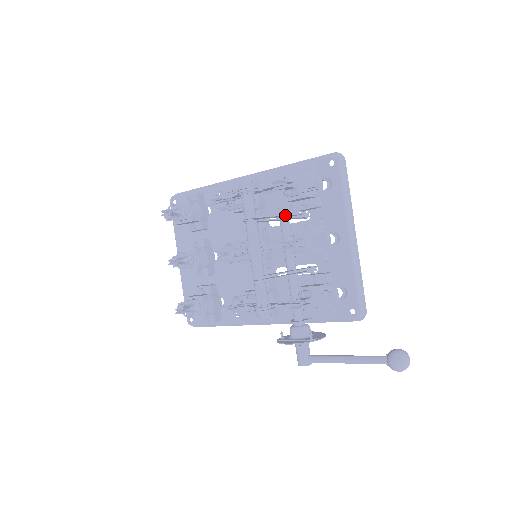
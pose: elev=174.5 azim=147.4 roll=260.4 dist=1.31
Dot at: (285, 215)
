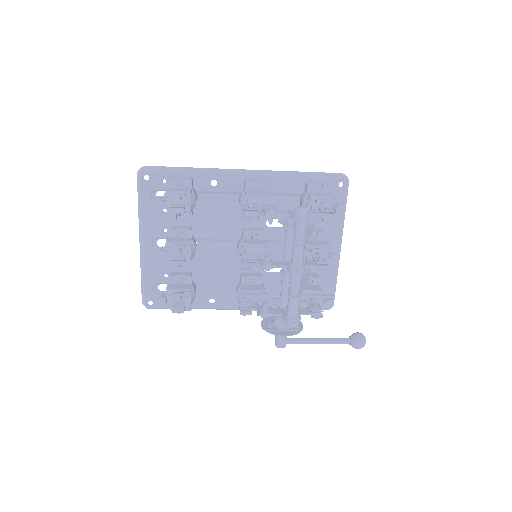
Dot at: (310, 233)
